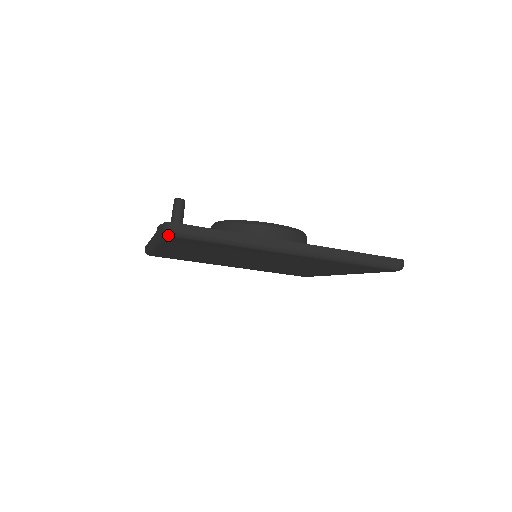
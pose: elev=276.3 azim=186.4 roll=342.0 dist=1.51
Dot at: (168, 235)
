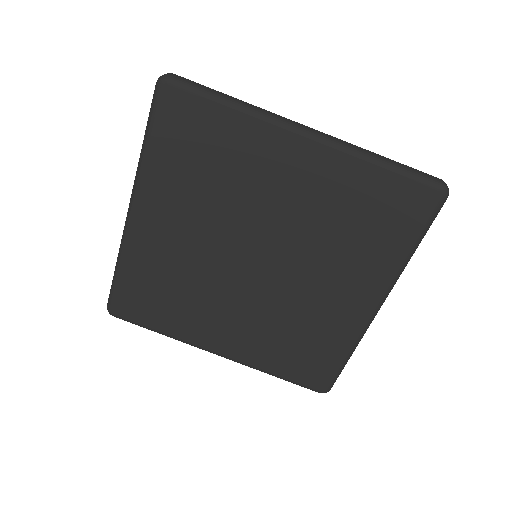
Dot at: (161, 81)
